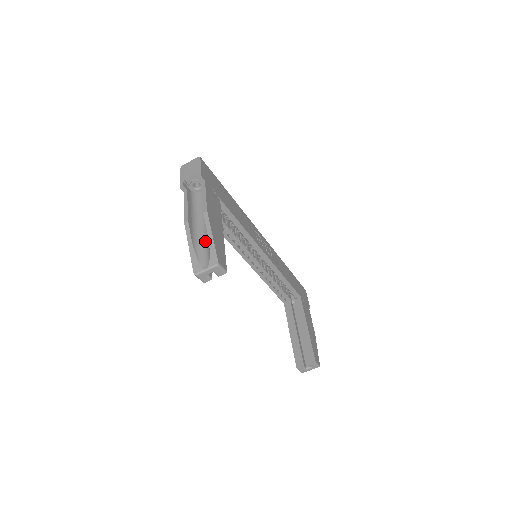
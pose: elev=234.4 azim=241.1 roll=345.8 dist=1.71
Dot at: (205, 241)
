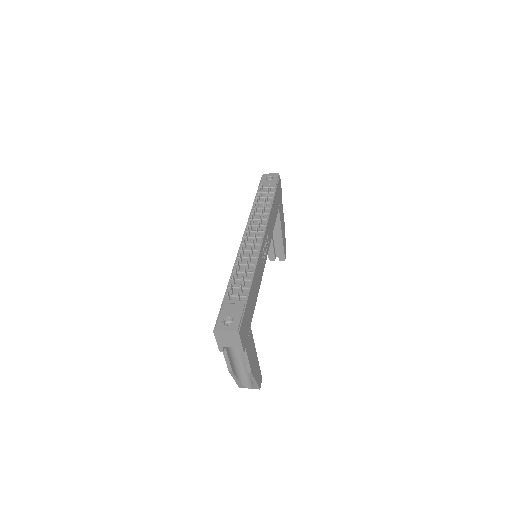
Dot at: (246, 373)
